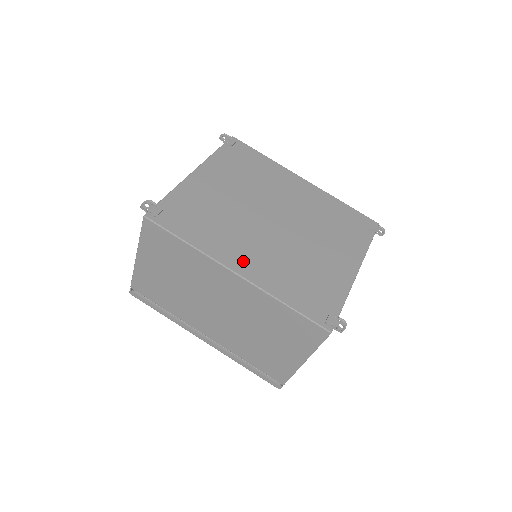
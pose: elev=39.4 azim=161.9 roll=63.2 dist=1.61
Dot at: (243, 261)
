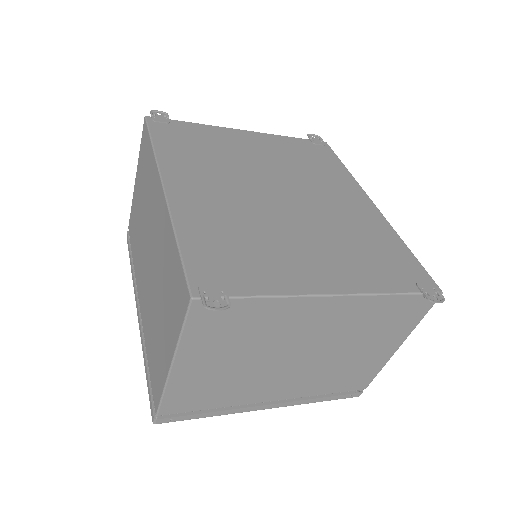
Dot at: (187, 187)
